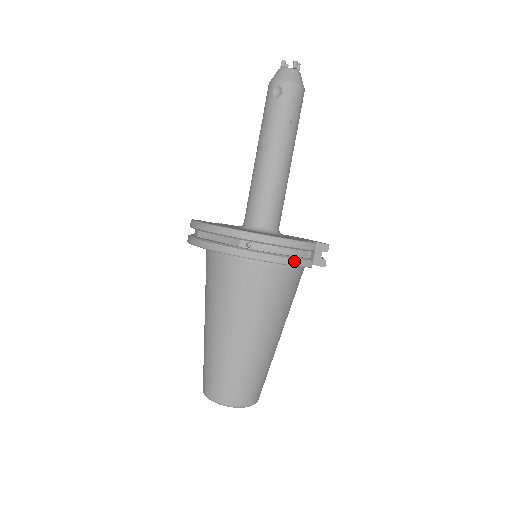
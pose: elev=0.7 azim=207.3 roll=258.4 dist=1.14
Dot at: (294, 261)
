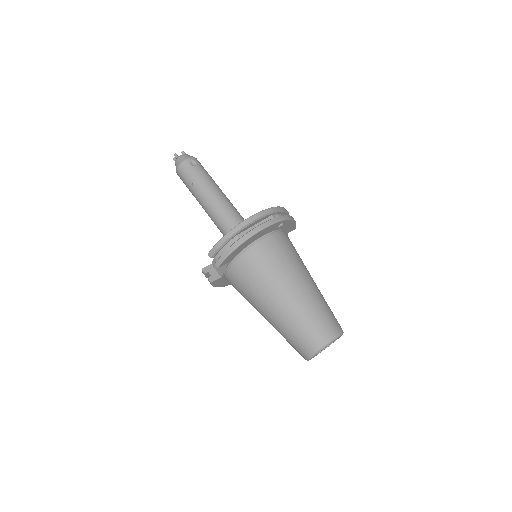
Dot at: occluded
